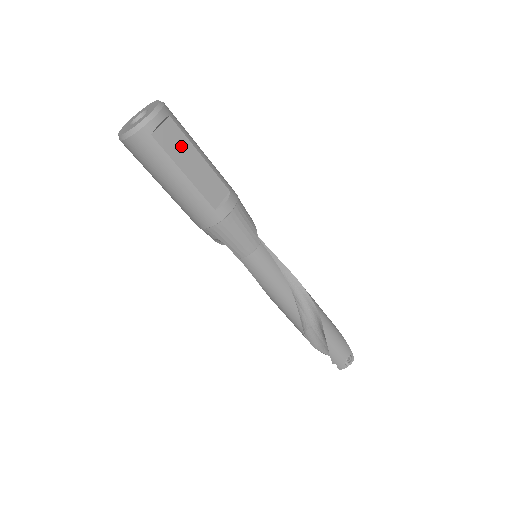
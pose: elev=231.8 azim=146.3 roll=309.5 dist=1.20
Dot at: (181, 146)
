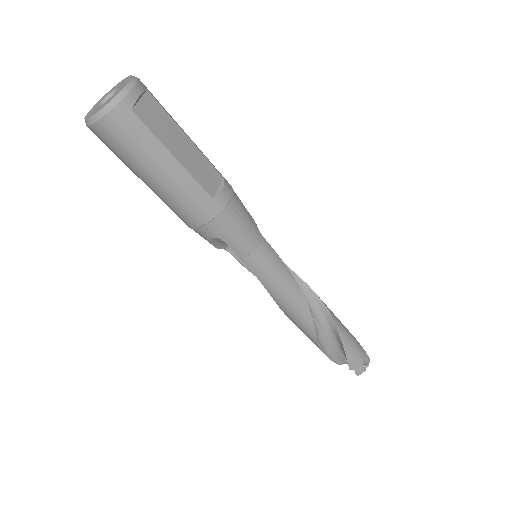
Dot at: (165, 125)
